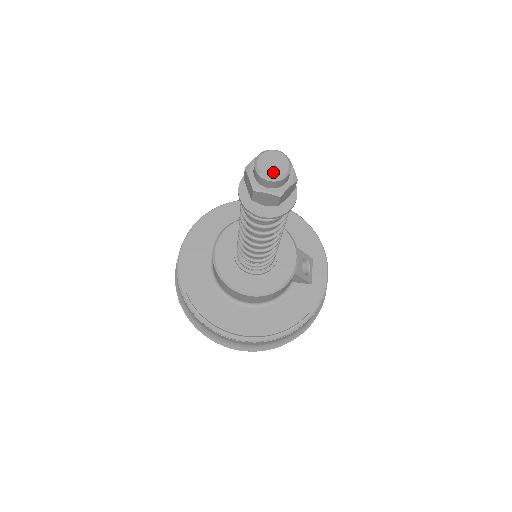
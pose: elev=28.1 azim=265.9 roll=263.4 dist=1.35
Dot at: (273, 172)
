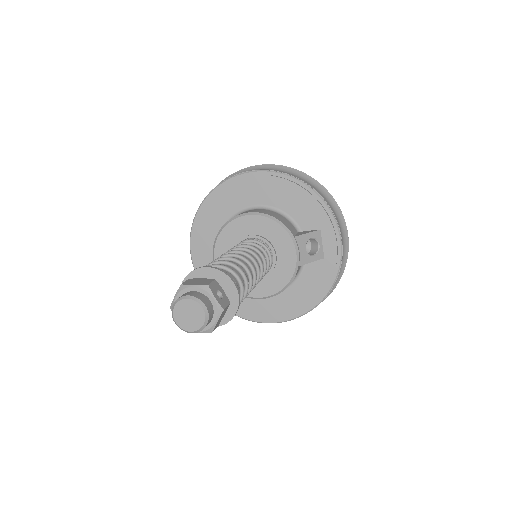
Dot at: (191, 325)
